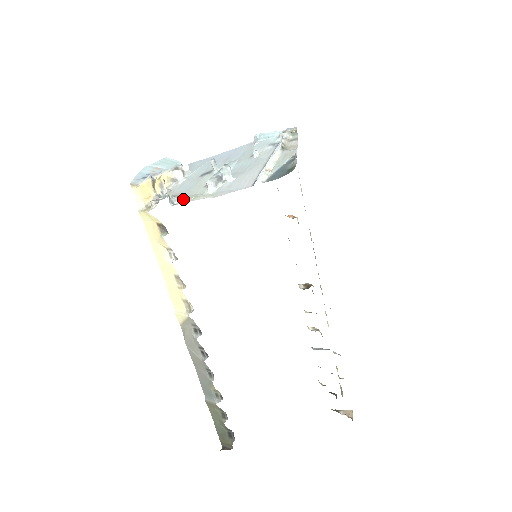
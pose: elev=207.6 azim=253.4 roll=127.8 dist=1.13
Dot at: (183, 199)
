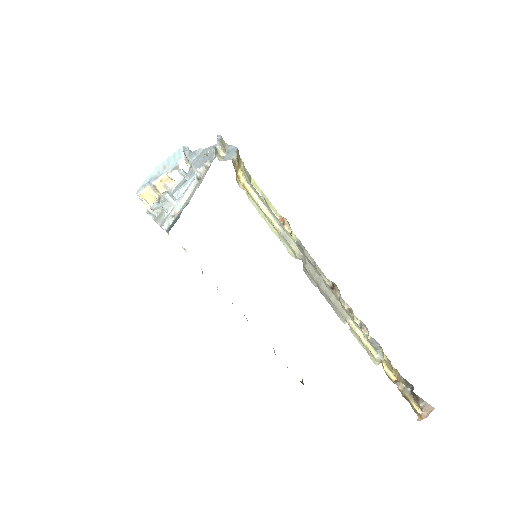
Dot at: (159, 214)
